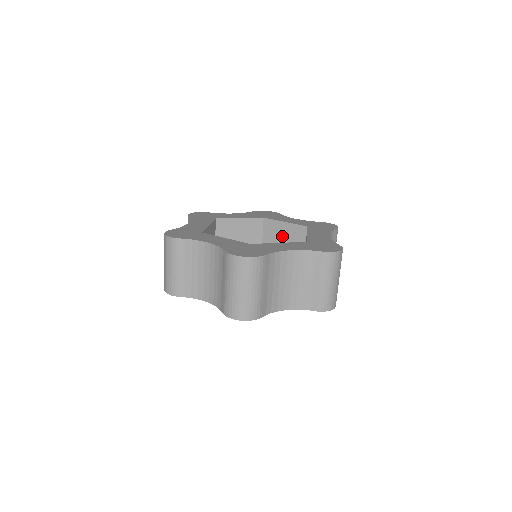
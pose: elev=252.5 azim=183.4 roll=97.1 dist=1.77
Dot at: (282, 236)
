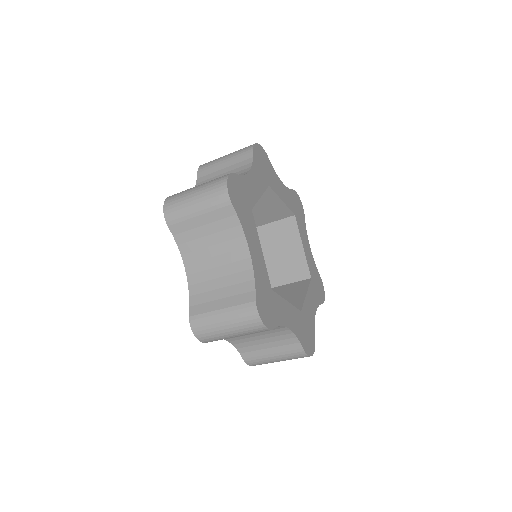
Dot at: (266, 206)
